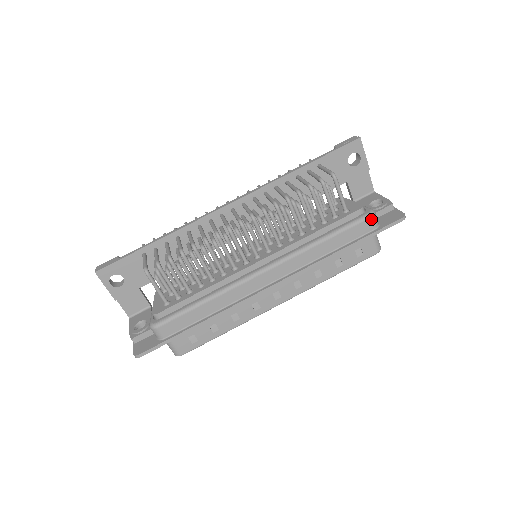
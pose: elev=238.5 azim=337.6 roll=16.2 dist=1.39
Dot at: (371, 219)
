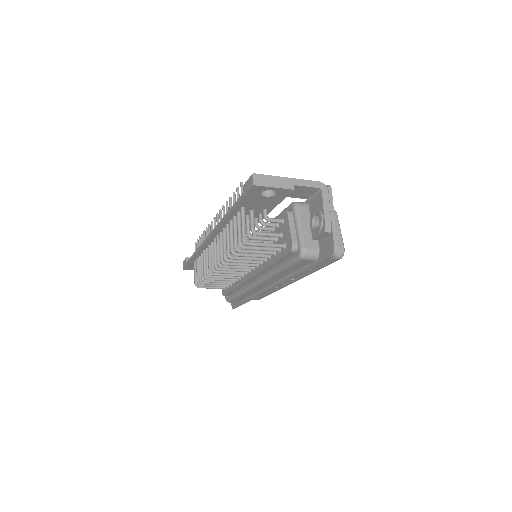
Dot at: (303, 260)
